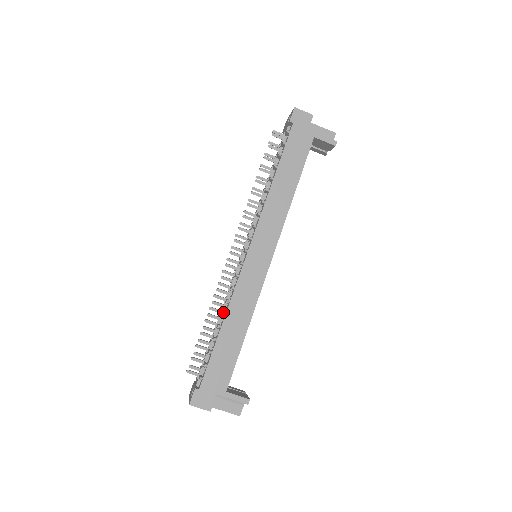
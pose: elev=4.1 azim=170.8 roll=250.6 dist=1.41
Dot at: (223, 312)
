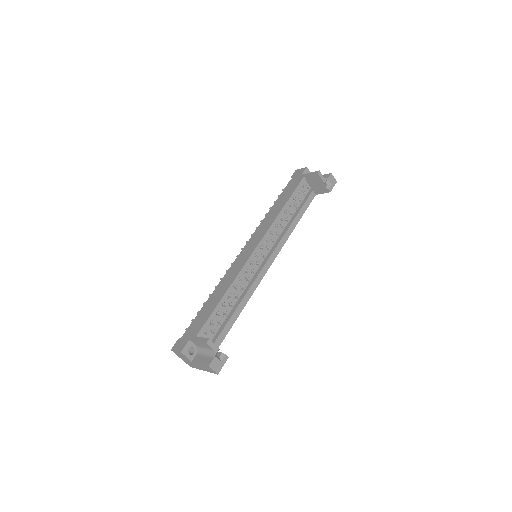
Dot at: (216, 287)
